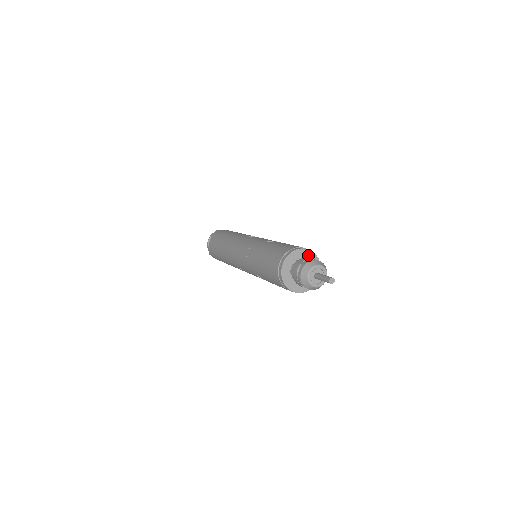
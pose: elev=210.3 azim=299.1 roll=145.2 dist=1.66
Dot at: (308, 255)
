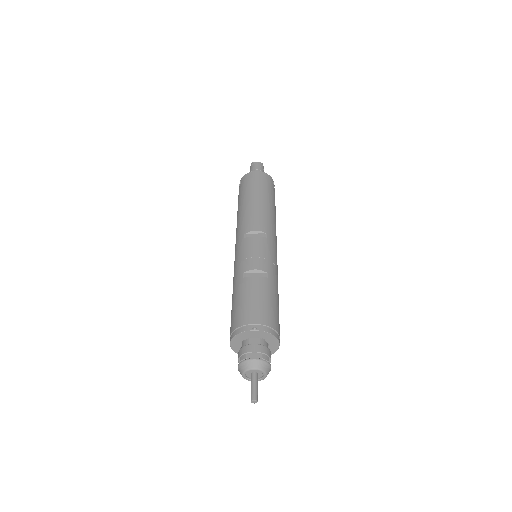
Dot at: (257, 334)
